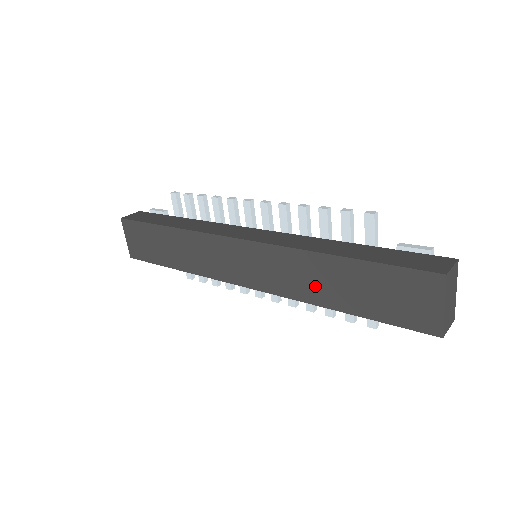
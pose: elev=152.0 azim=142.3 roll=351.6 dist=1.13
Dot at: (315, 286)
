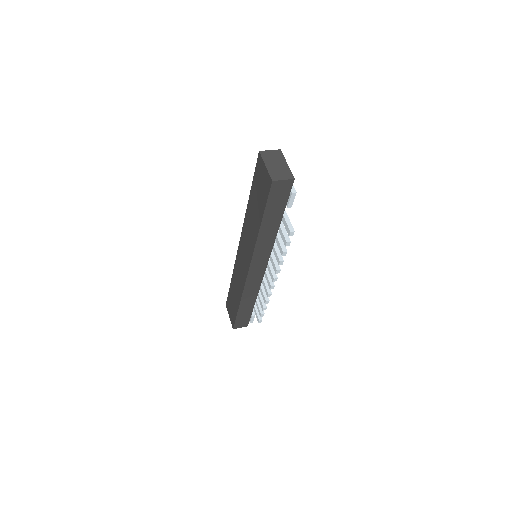
Dot at: (253, 228)
